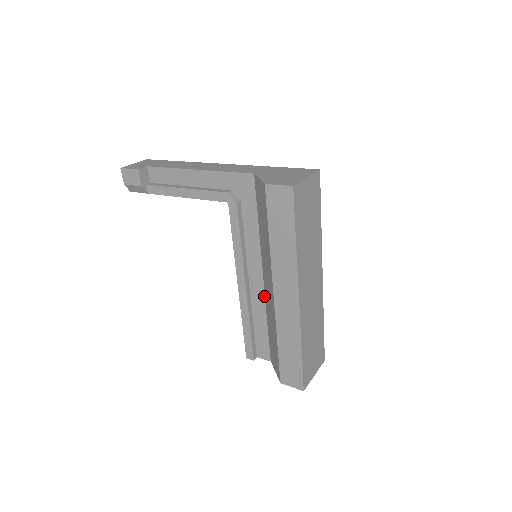
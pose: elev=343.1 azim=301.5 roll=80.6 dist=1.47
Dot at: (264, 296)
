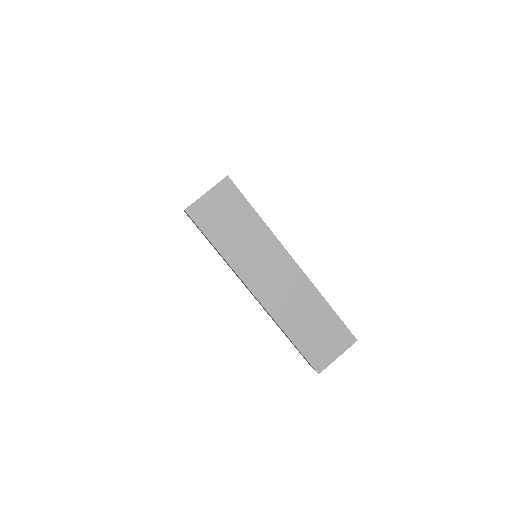
Dot at: occluded
